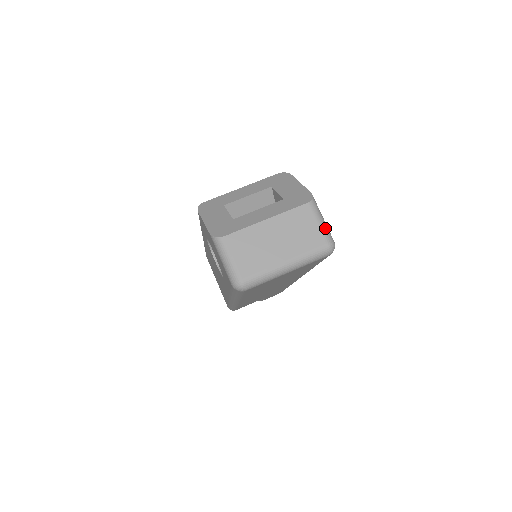
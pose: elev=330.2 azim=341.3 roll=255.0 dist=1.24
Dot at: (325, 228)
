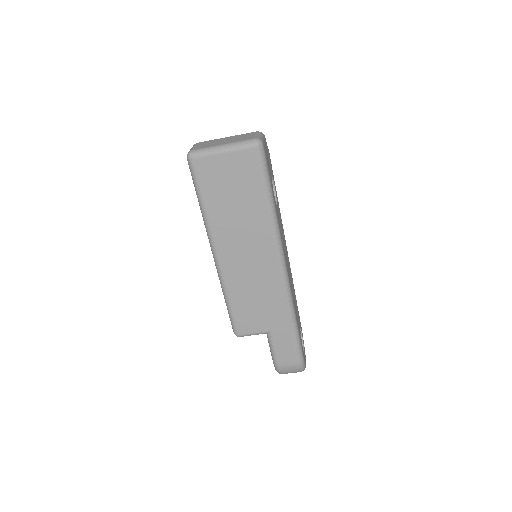
Dot at: (259, 136)
